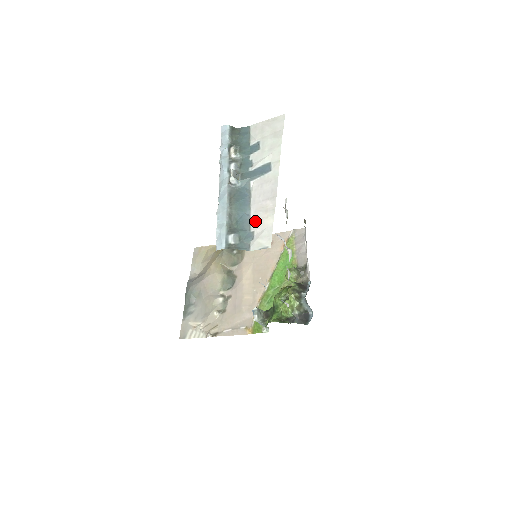
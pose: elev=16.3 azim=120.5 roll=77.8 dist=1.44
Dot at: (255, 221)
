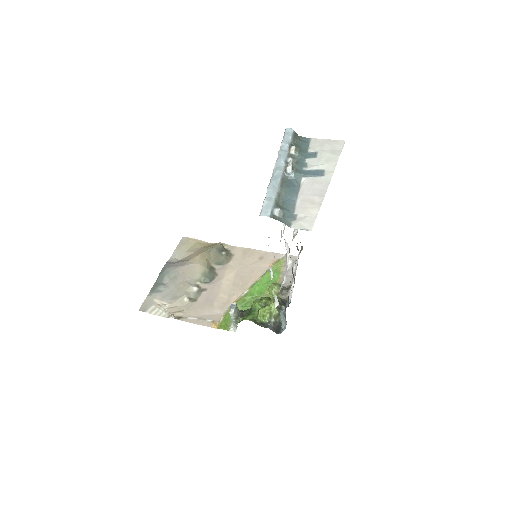
Dot at: (300, 207)
